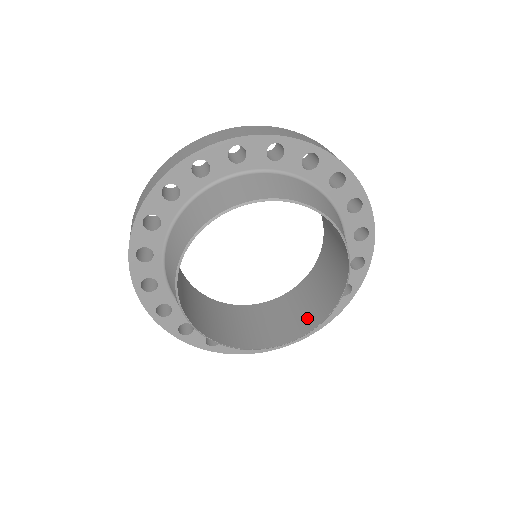
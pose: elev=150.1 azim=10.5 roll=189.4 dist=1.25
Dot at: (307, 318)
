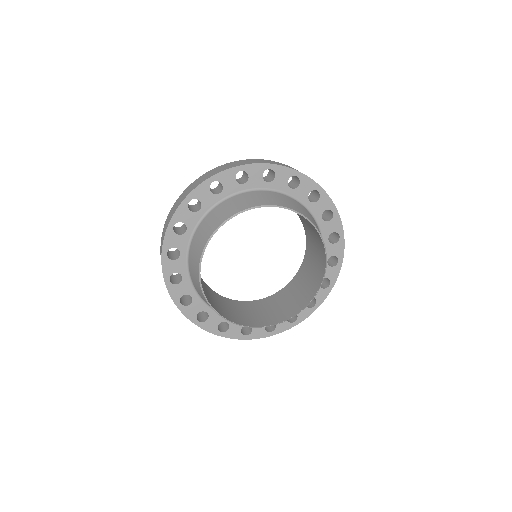
Dot at: (246, 319)
